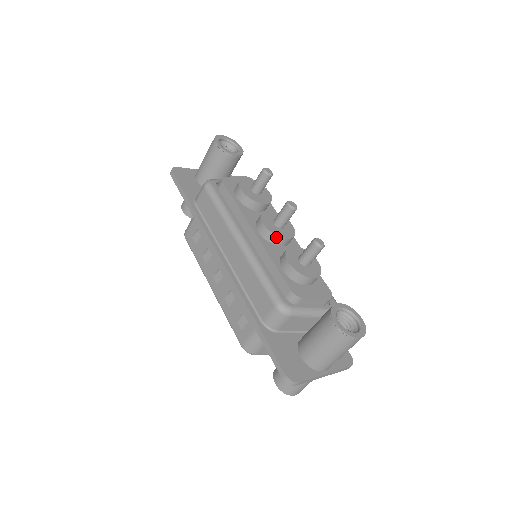
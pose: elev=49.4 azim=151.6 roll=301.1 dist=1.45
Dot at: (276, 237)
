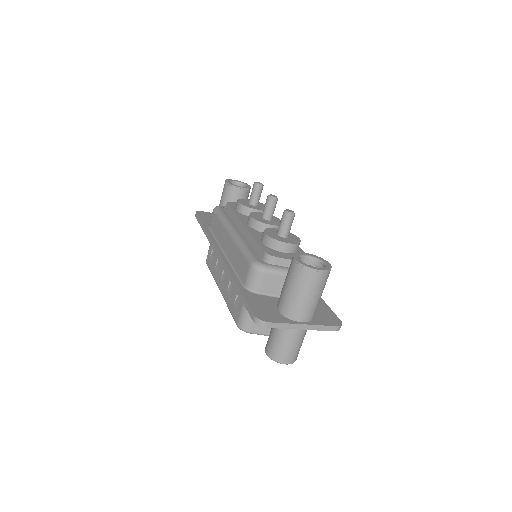
Dot at: (261, 224)
